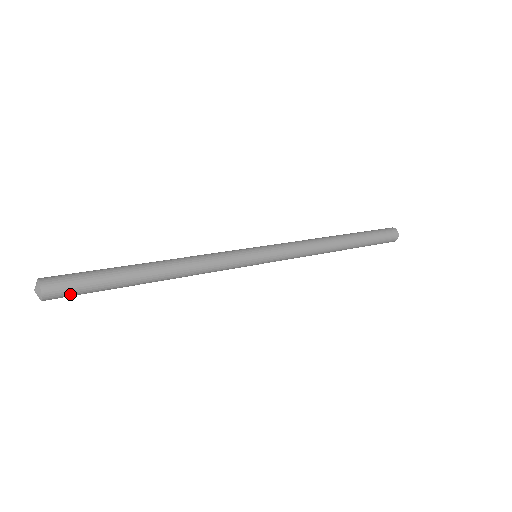
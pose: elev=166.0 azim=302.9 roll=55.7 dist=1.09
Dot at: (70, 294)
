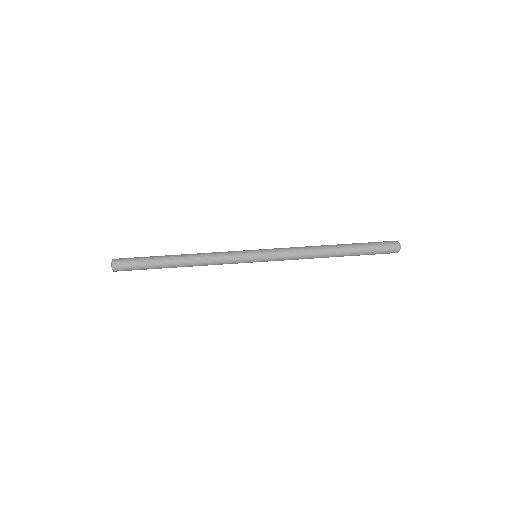
Dot at: (128, 270)
